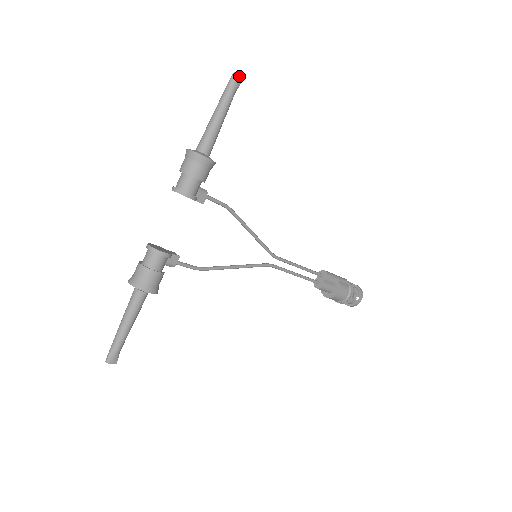
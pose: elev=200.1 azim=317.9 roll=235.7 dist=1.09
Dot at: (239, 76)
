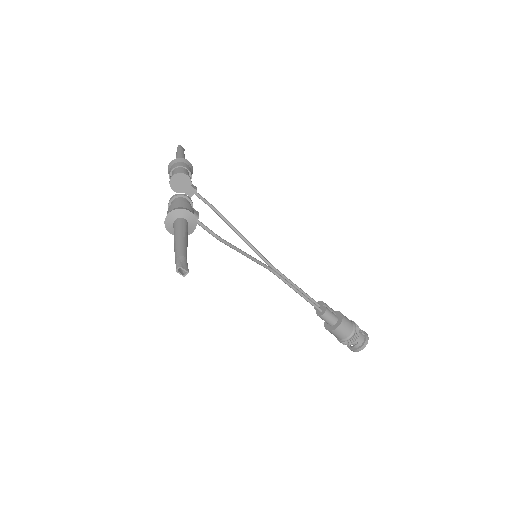
Dot at: (182, 147)
